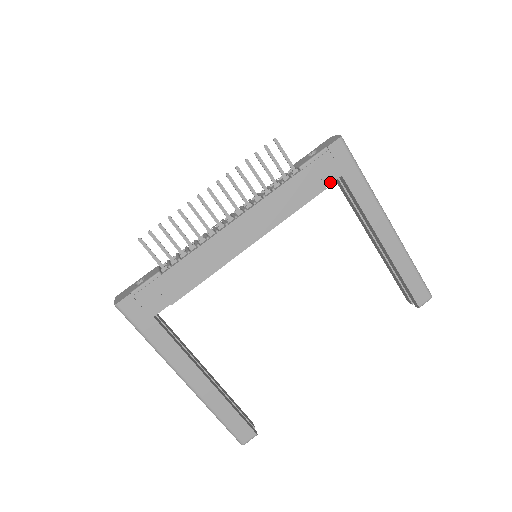
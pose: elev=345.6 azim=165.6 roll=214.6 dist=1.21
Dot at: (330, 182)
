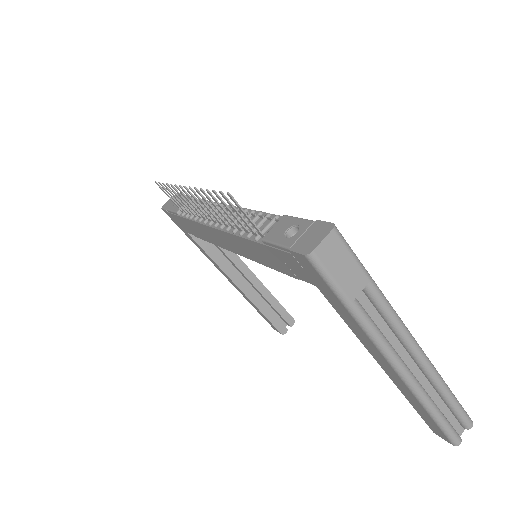
Dot at: (302, 278)
